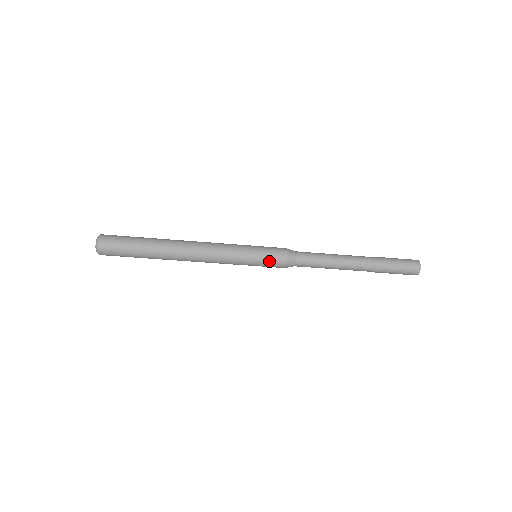
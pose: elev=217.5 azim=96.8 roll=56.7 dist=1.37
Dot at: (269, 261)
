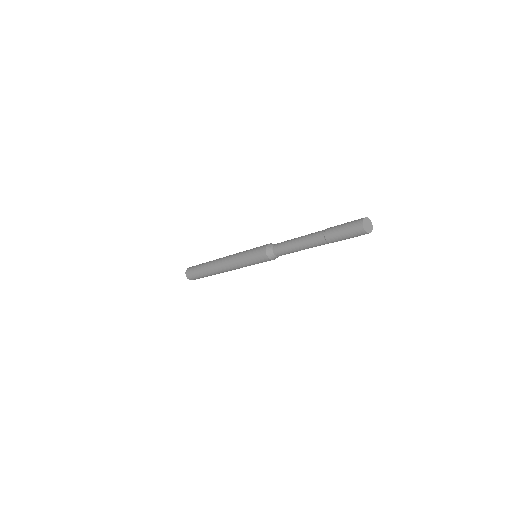
Dot at: (256, 254)
